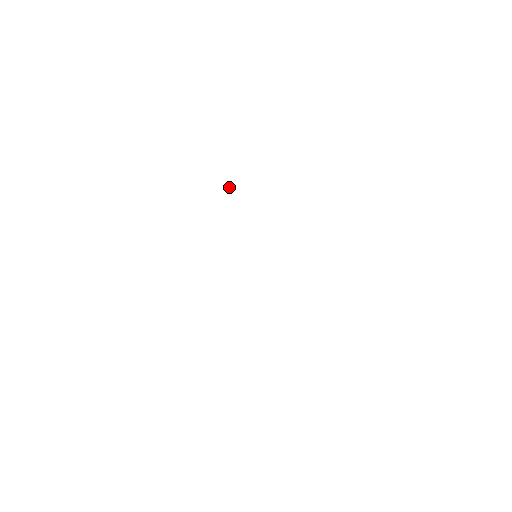
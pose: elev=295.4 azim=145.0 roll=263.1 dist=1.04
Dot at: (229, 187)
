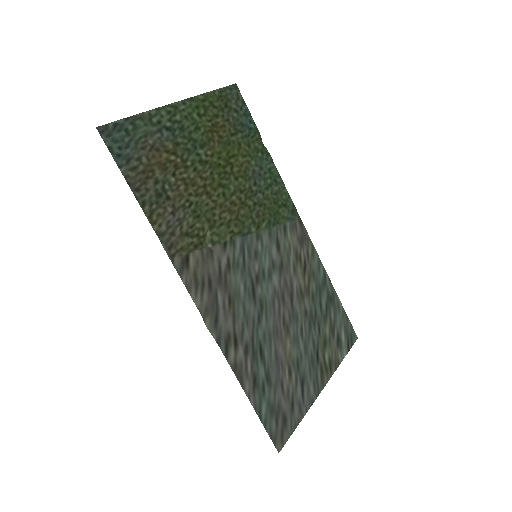
Dot at: (201, 240)
